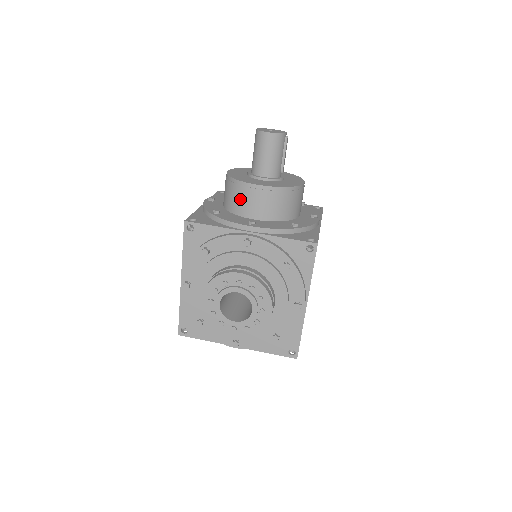
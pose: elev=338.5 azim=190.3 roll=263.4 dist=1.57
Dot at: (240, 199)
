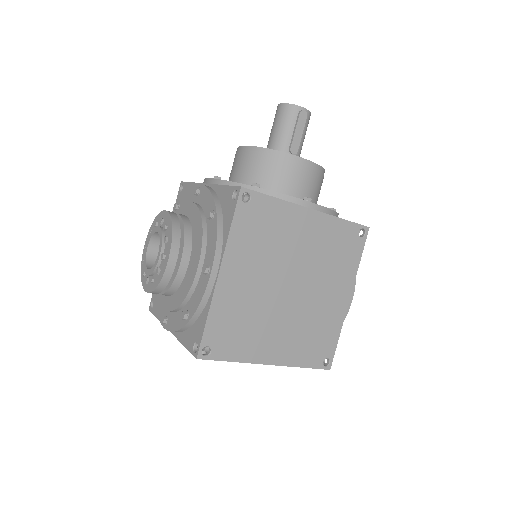
Dot at: (232, 167)
